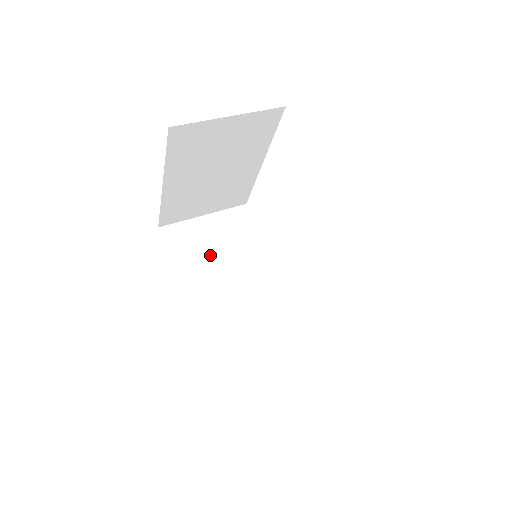
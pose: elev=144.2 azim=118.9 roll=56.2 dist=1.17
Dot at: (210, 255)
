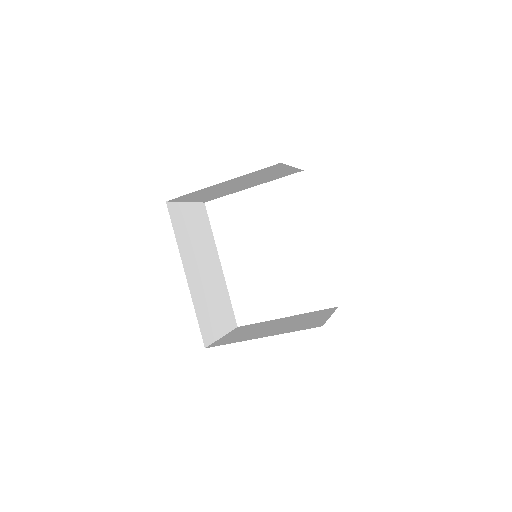
Dot at: (191, 237)
